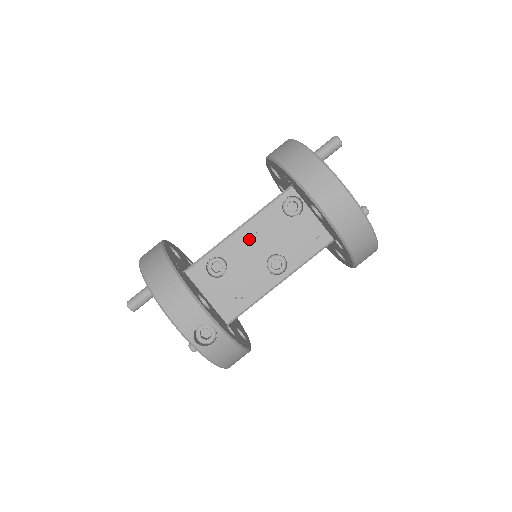
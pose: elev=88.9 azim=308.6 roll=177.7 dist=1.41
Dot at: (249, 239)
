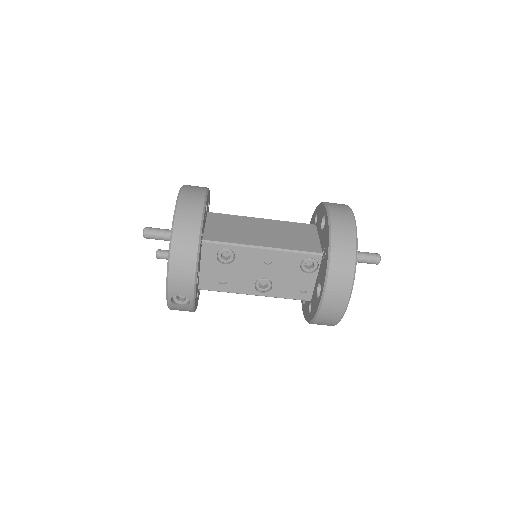
Dot at: (263, 259)
